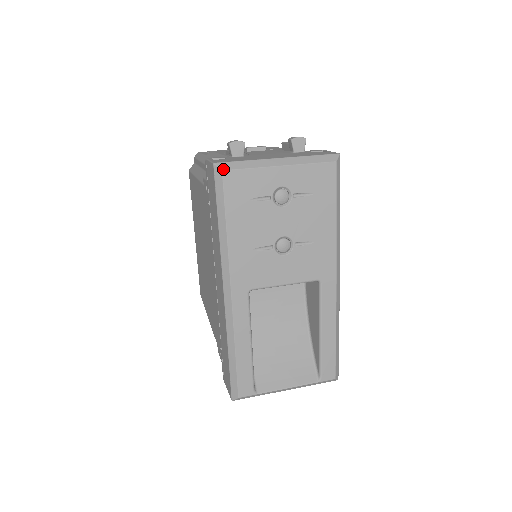
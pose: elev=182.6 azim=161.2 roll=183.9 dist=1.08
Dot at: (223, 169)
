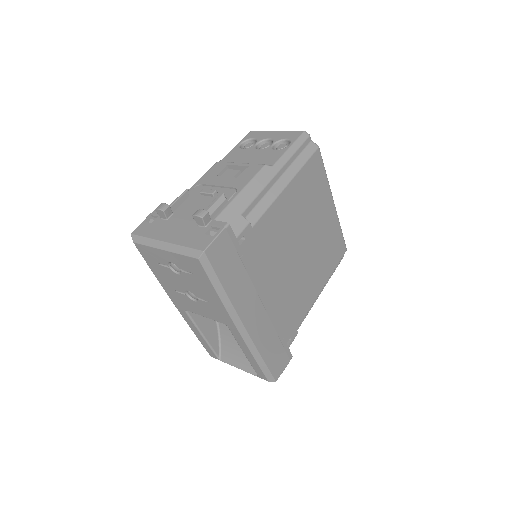
Dot at: (134, 241)
